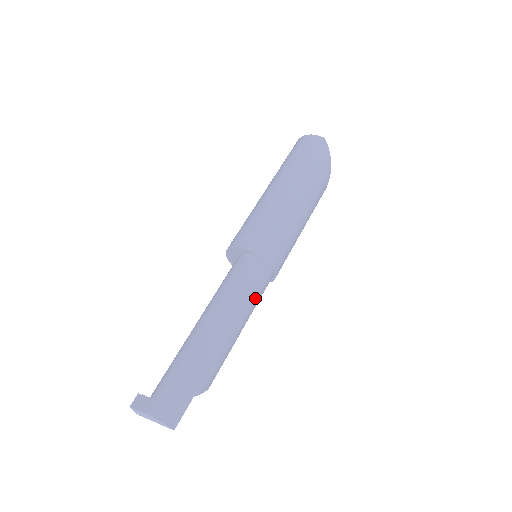
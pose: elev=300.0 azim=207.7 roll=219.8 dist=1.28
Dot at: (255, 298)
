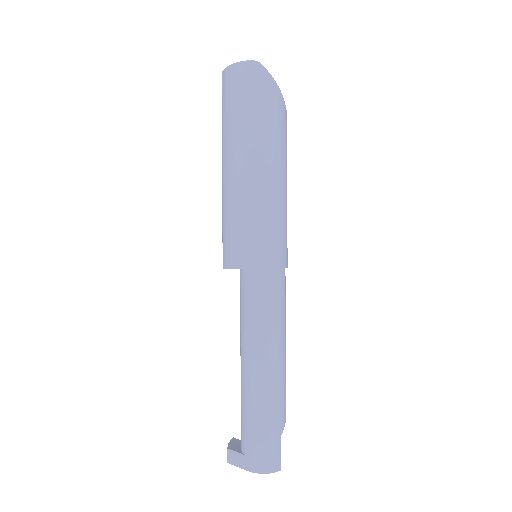
Dot at: (283, 310)
